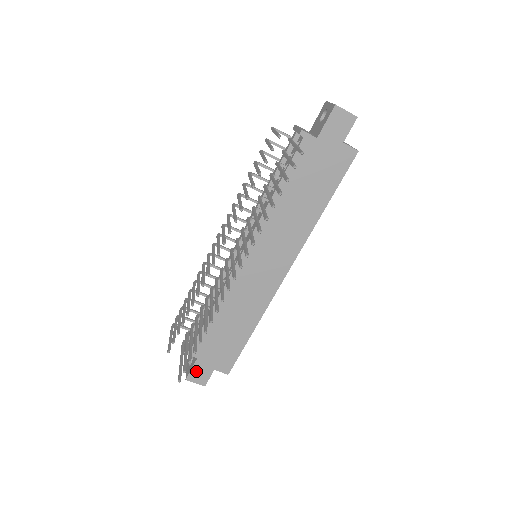
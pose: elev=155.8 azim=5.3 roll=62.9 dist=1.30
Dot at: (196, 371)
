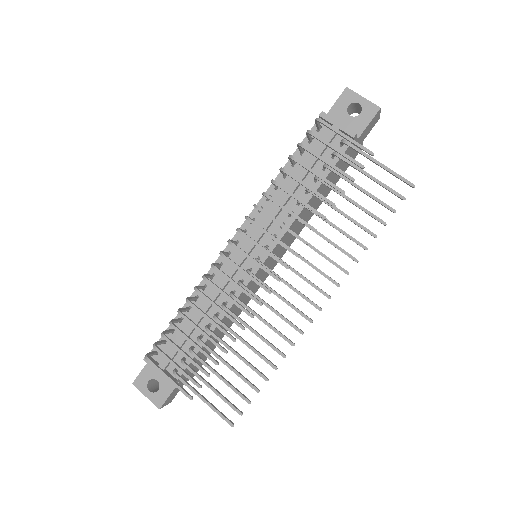
Dot at: (172, 394)
